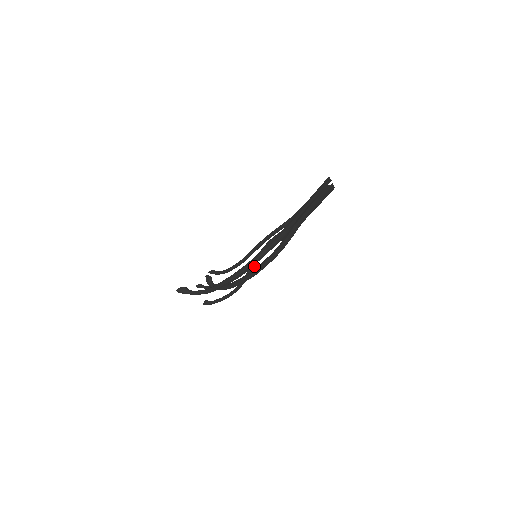
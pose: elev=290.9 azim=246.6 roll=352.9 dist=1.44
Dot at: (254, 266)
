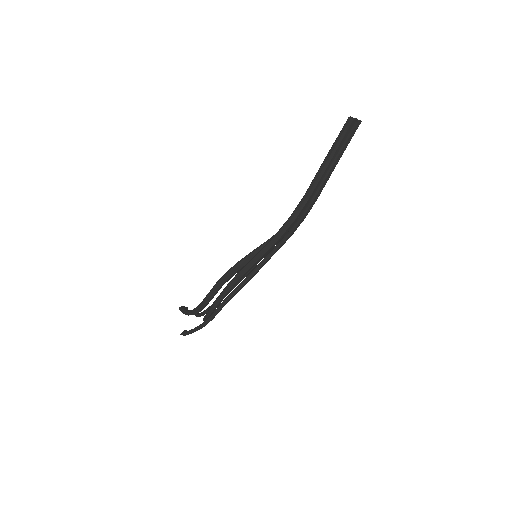
Dot at: (247, 279)
